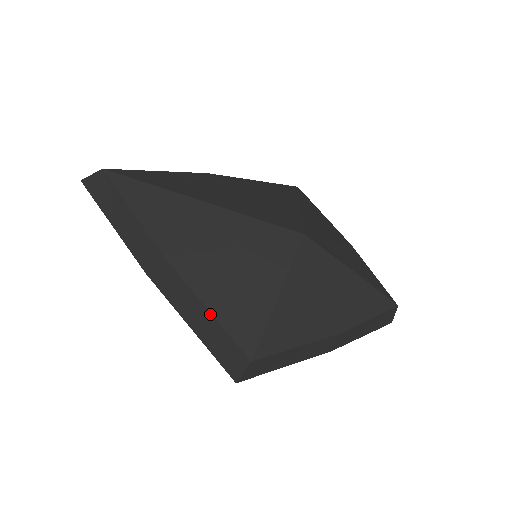
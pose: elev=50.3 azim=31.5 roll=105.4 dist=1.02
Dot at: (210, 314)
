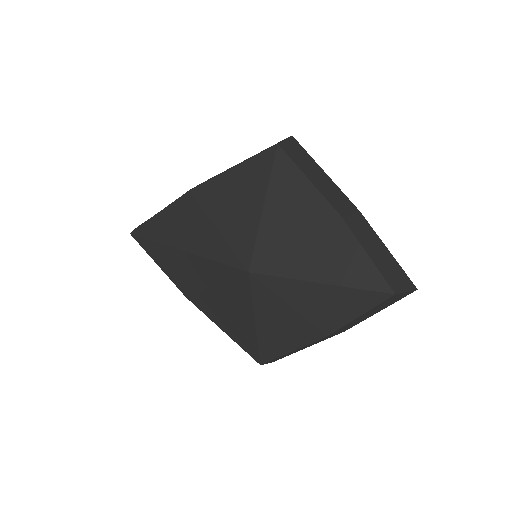
Dot at: (226, 333)
